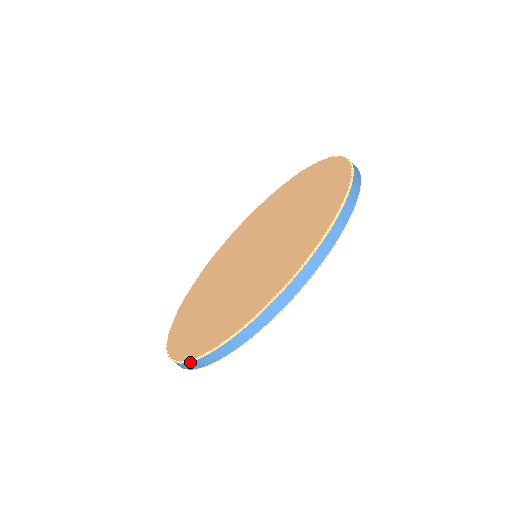
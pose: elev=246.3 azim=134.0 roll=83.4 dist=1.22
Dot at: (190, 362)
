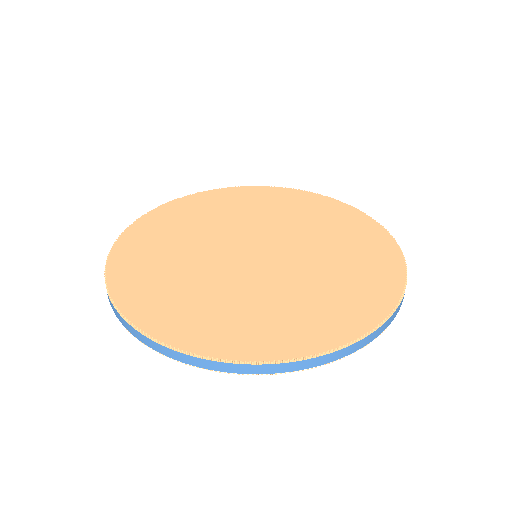
Dot at: (113, 305)
